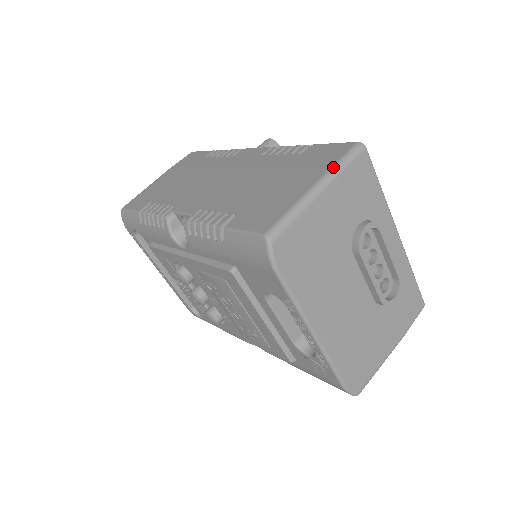
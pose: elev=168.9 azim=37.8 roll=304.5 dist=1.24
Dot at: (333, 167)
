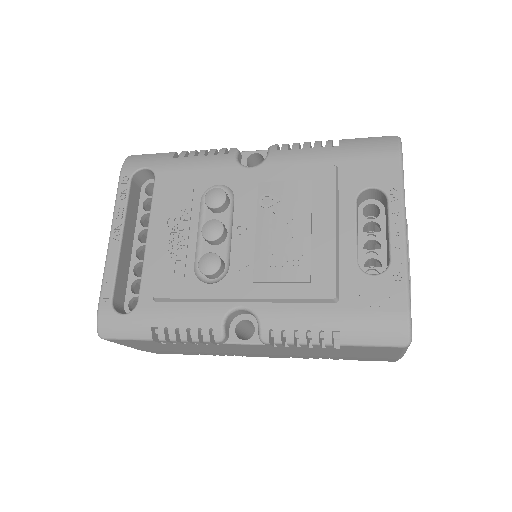
Dot at: occluded
